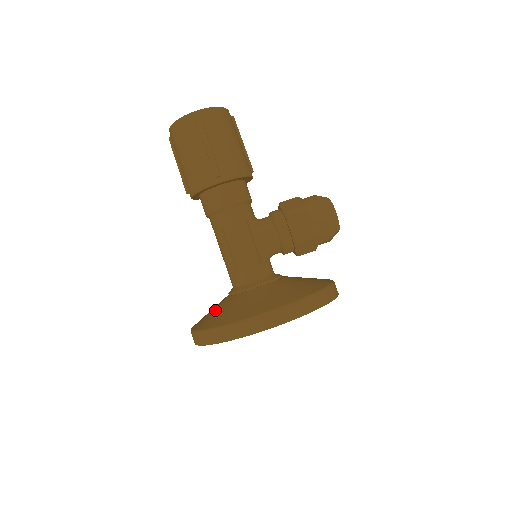
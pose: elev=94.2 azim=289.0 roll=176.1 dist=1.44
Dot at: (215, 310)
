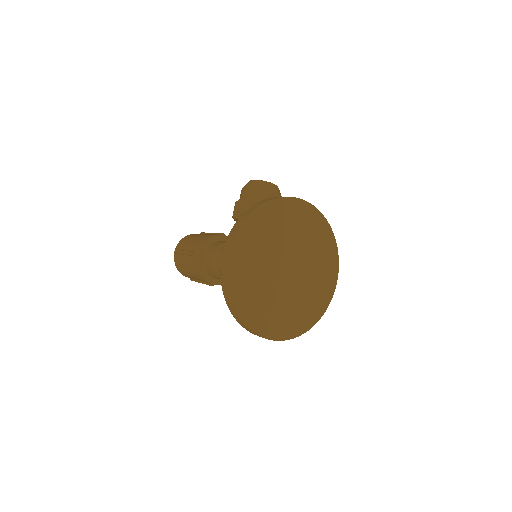
Dot at: occluded
